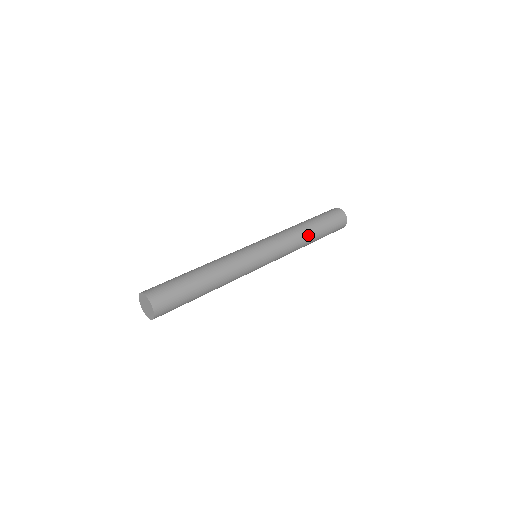
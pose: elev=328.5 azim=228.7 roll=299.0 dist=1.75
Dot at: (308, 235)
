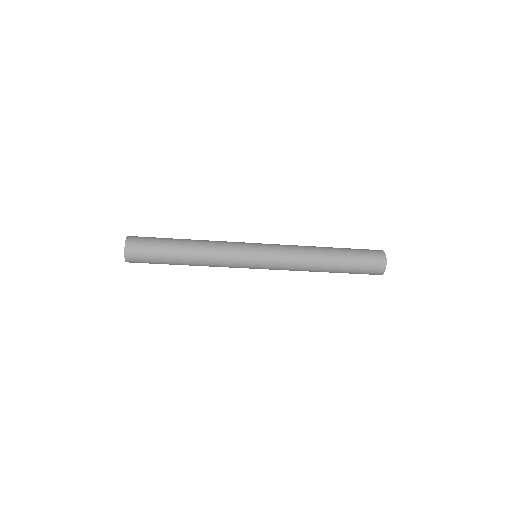
Dot at: (323, 259)
